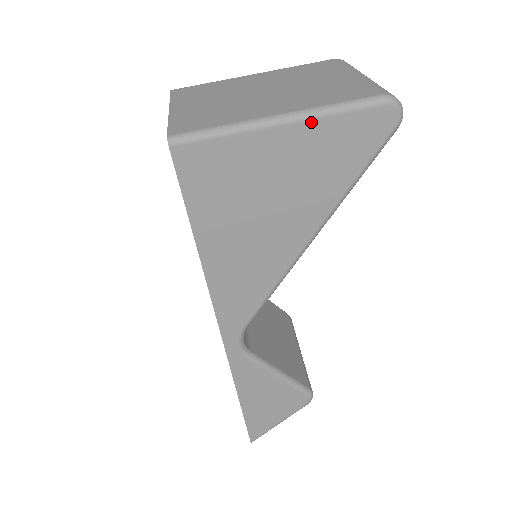
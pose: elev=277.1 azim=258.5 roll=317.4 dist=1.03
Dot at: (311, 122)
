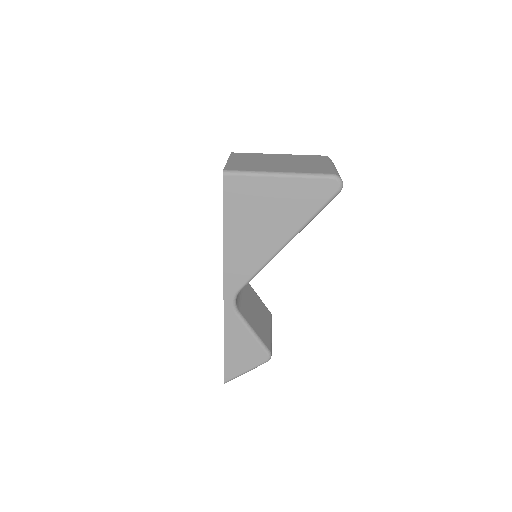
Dot at: (295, 179)
